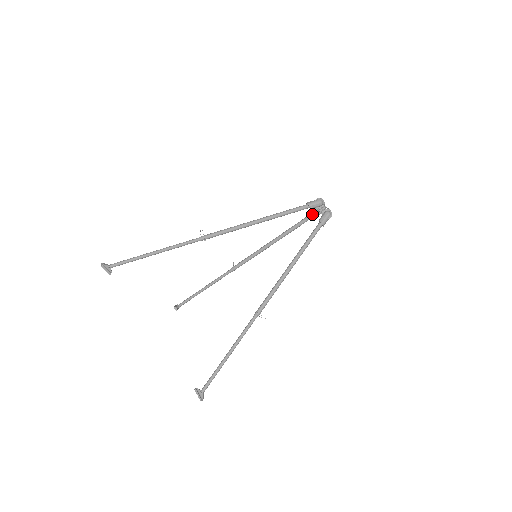
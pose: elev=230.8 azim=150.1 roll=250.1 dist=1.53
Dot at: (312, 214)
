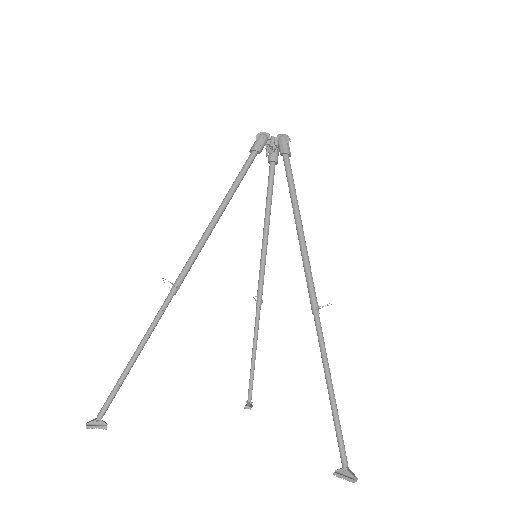
Dot at: (270, 161)
